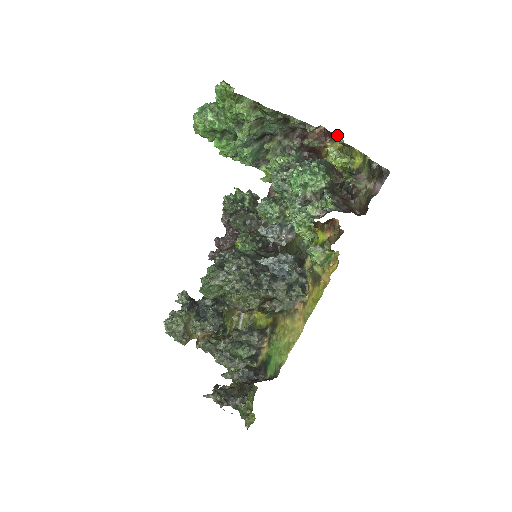
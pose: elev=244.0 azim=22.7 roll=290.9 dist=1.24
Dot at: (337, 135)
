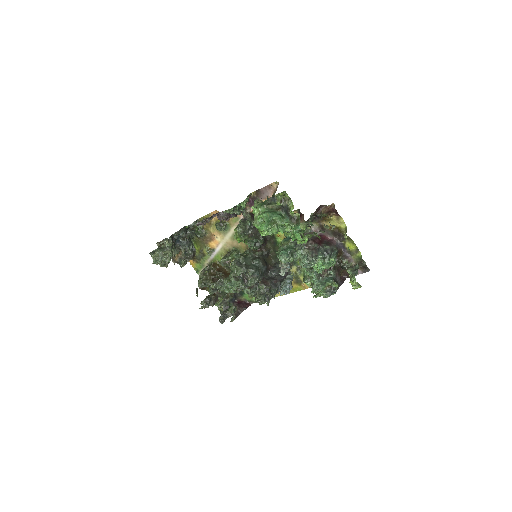
Dot at: occluded
